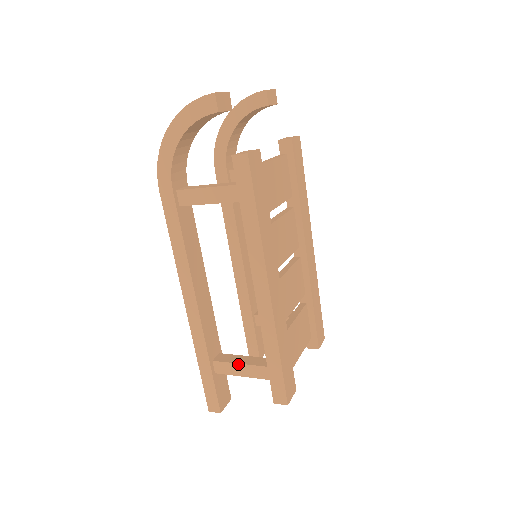
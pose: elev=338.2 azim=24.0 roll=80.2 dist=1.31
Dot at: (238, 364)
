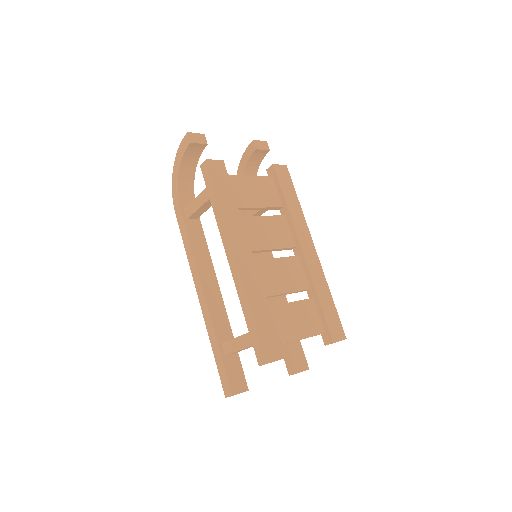
Dot at: (235, 338)
